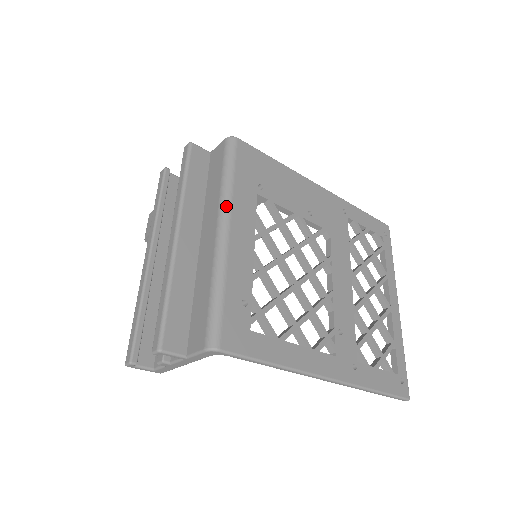
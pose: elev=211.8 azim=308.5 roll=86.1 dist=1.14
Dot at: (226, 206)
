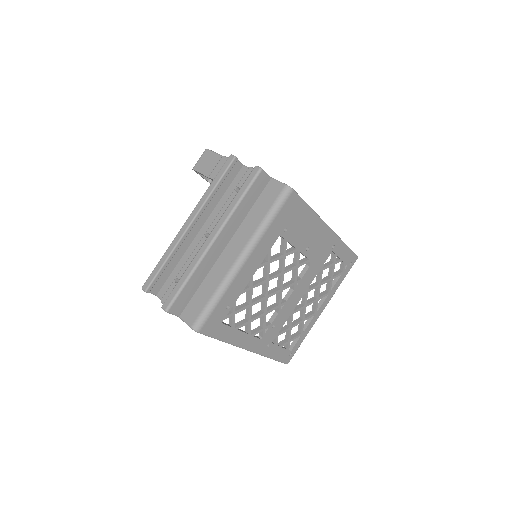
Dot at: (254, 243)
